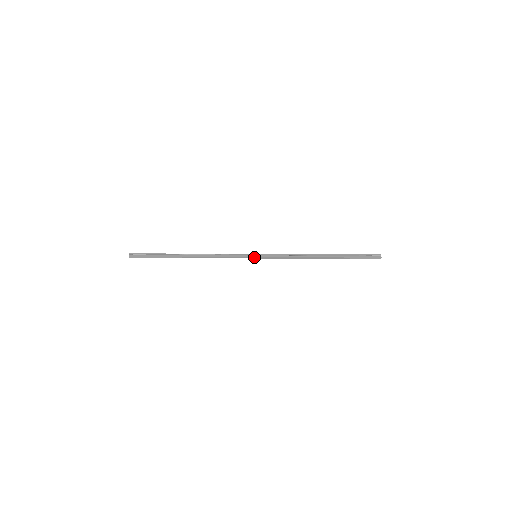
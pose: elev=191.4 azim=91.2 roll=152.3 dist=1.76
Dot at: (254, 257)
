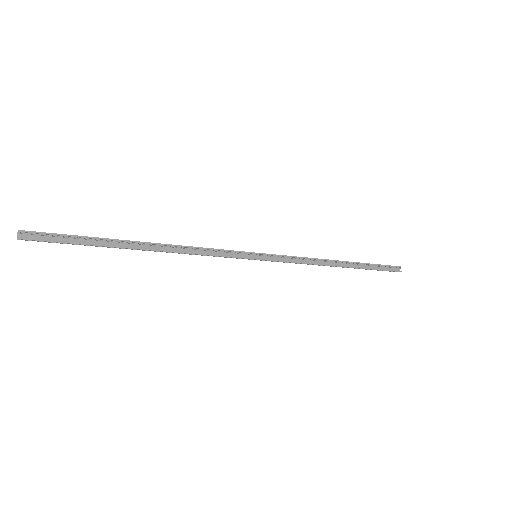
Dot at: (254, 259)
